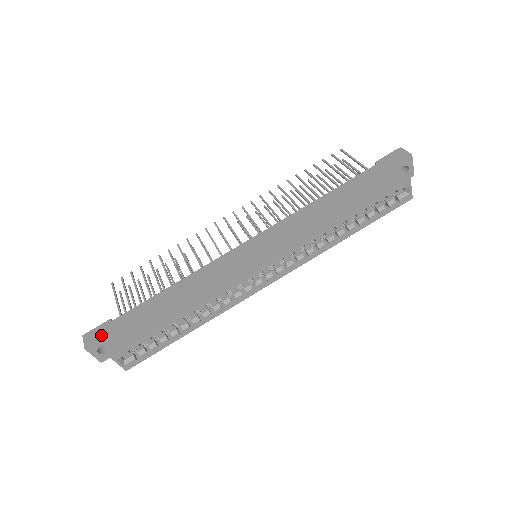
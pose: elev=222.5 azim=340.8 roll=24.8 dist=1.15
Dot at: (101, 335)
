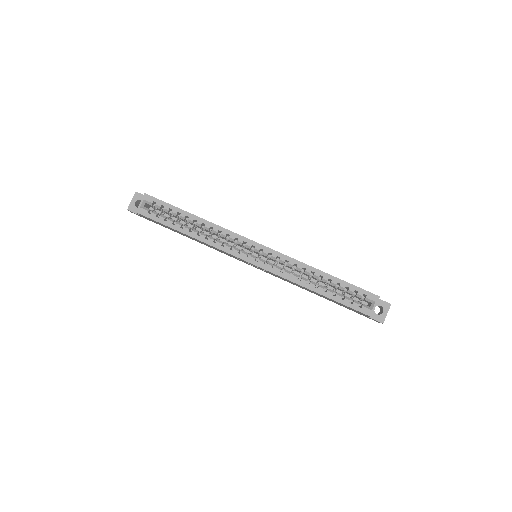
Dot at: occluded
